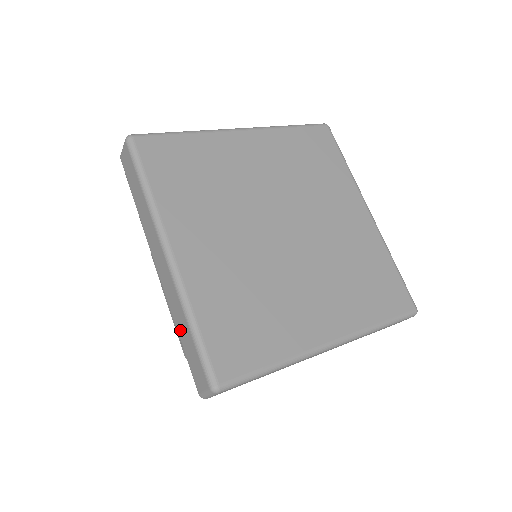
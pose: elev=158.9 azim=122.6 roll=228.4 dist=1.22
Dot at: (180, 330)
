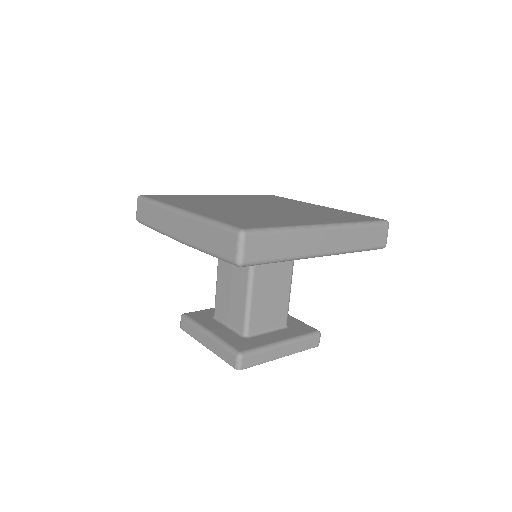
Dot at: (206, 243)
